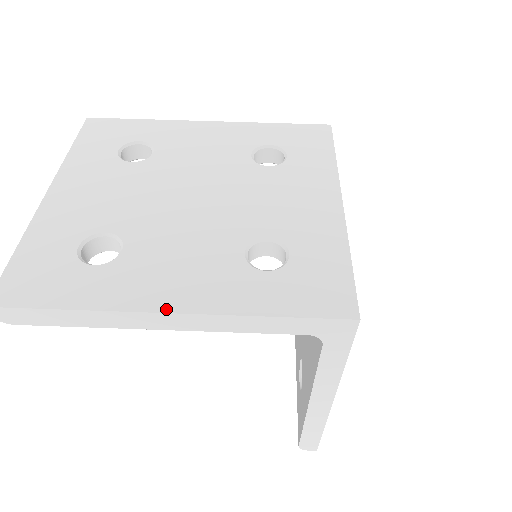
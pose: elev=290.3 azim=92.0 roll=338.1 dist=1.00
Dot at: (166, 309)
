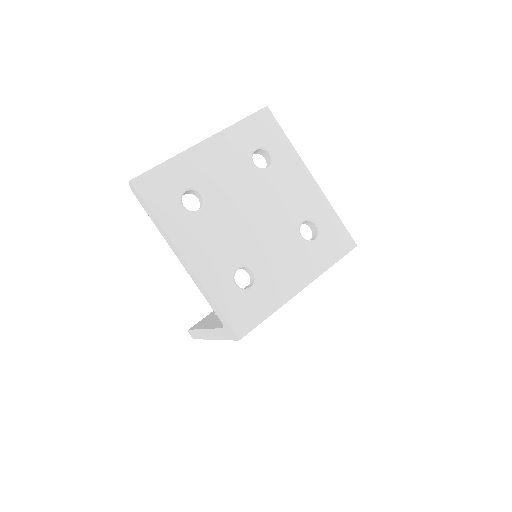
Dot at: (186, 258)
